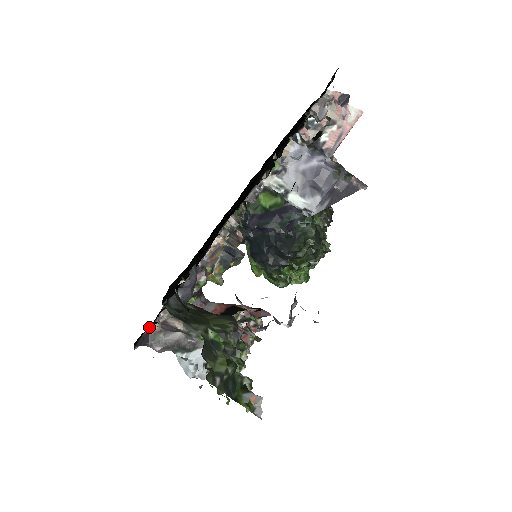
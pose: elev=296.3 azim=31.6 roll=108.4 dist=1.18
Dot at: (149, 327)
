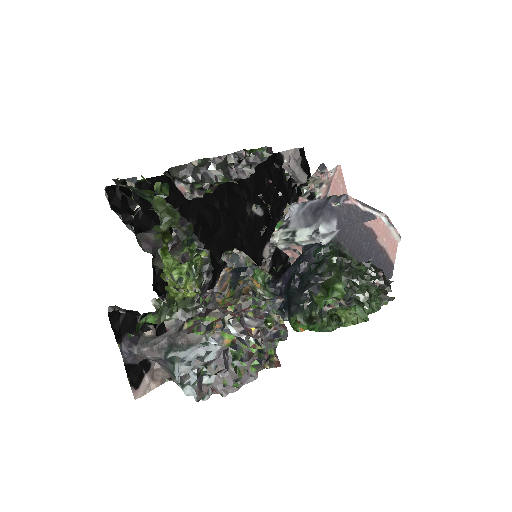
Dot at: occluded
